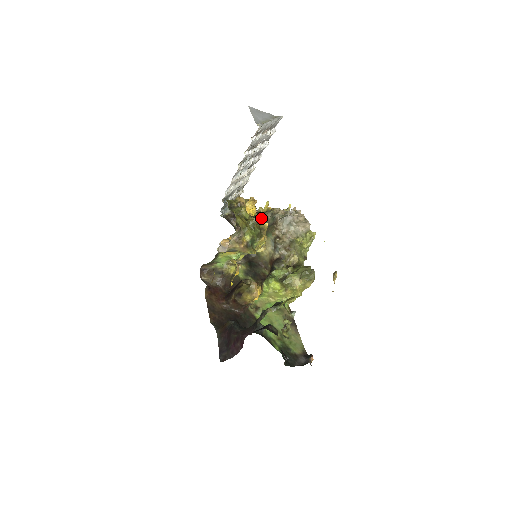
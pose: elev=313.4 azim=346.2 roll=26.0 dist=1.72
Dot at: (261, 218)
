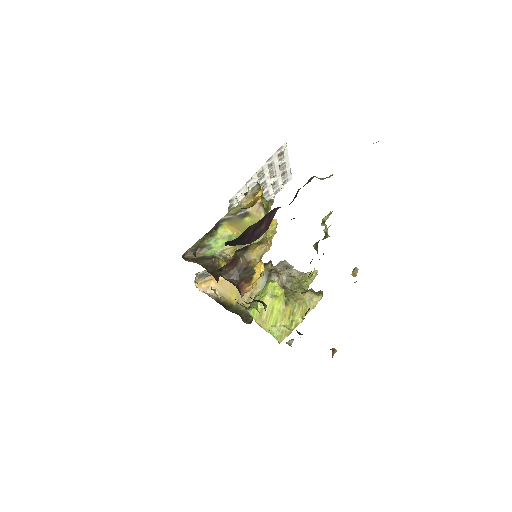
Dot at: occluded
